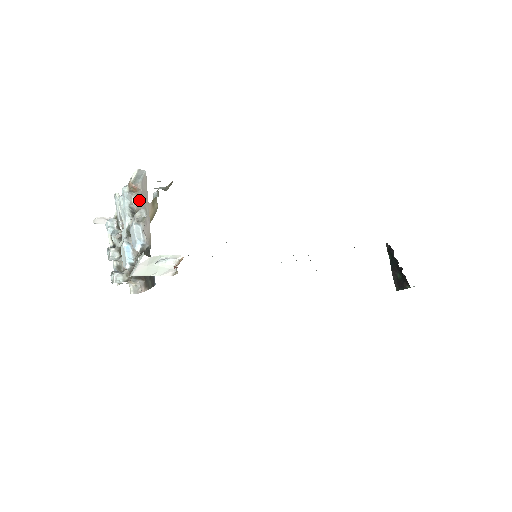
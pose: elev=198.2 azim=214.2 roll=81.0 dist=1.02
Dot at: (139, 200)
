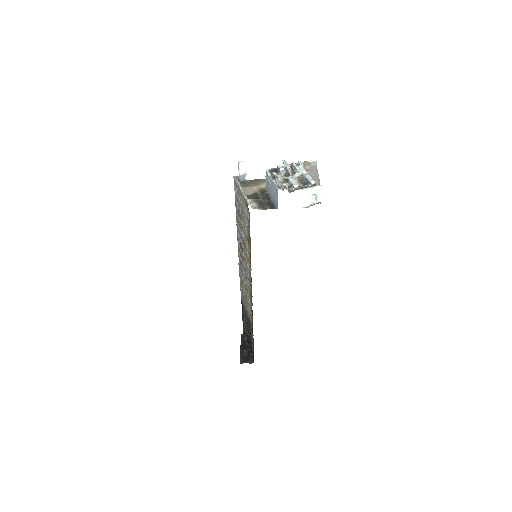
Dot at: (307, 170)
